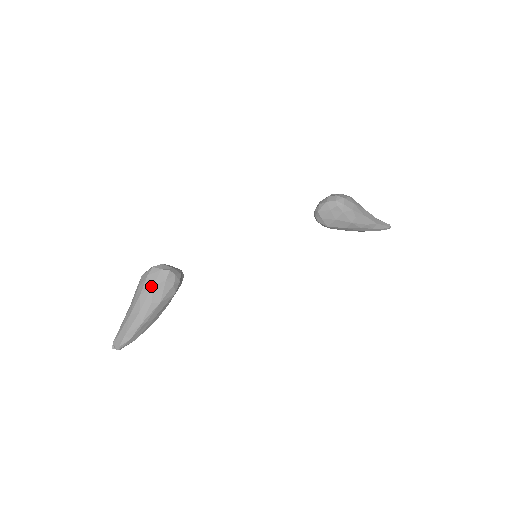
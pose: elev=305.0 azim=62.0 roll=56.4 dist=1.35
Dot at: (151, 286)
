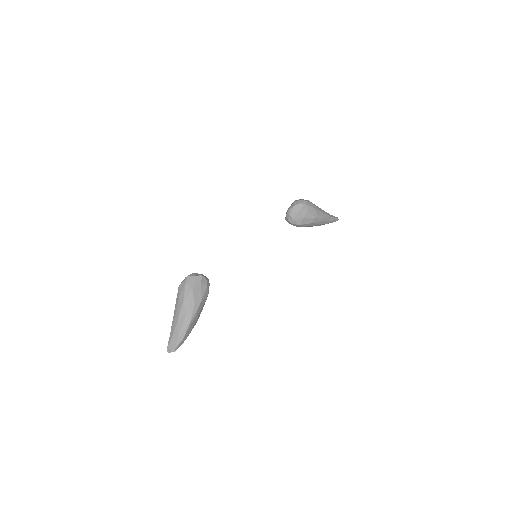
Dot at: (191, 290)
